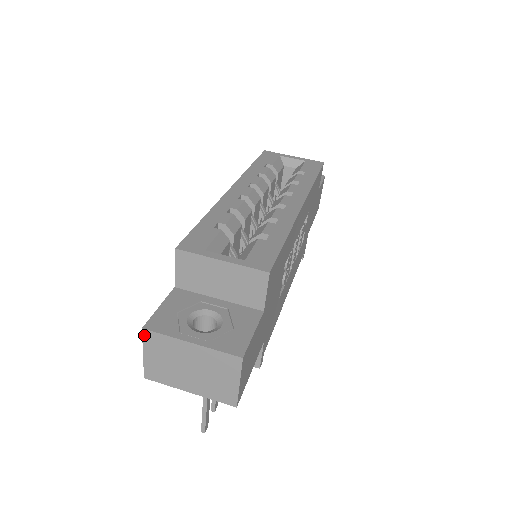
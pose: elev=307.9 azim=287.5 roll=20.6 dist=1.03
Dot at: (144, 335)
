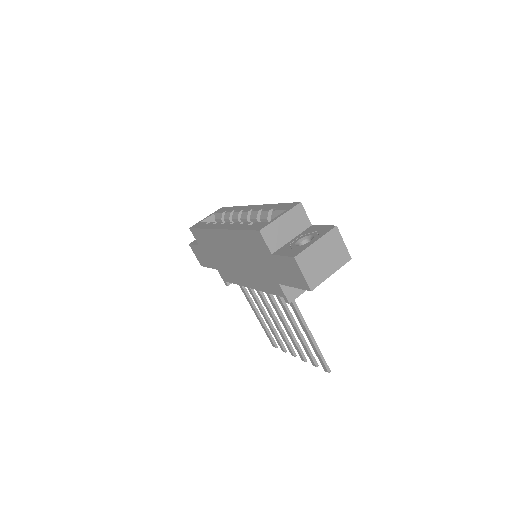
Dot at: (297, 261)
